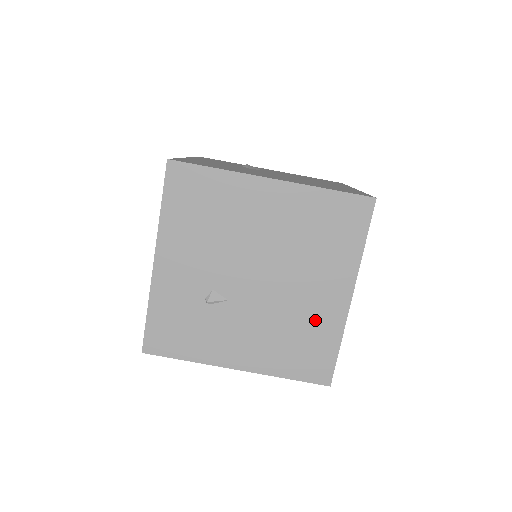
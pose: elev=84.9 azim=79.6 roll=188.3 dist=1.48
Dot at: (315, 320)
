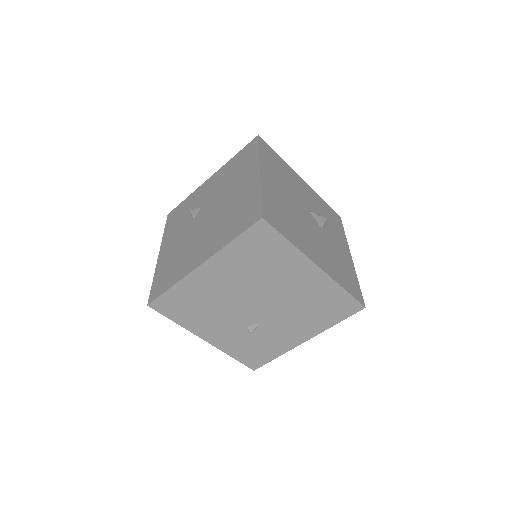
Dot at: (314, 293)
